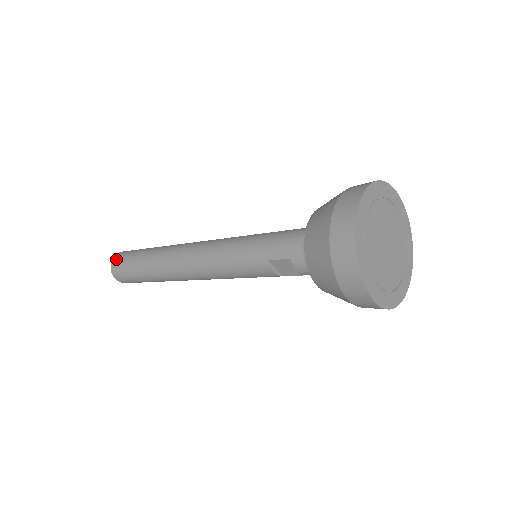
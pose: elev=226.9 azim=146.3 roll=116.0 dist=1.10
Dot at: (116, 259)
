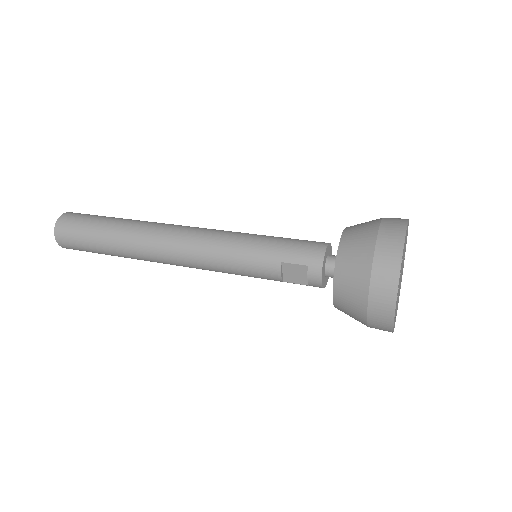
Dot at: (66, 218)
